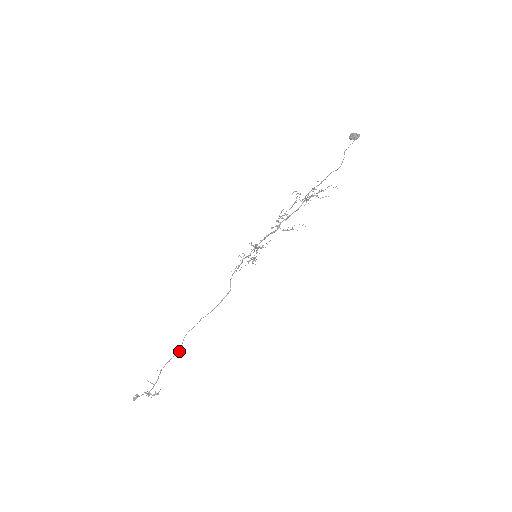
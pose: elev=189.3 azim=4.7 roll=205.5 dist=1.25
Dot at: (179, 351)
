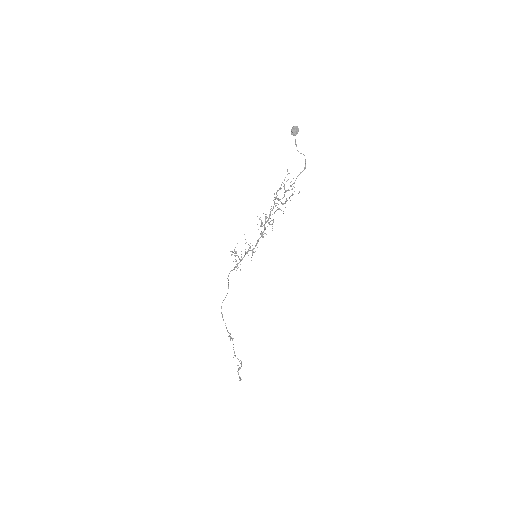
Dot at: (231, 338)
